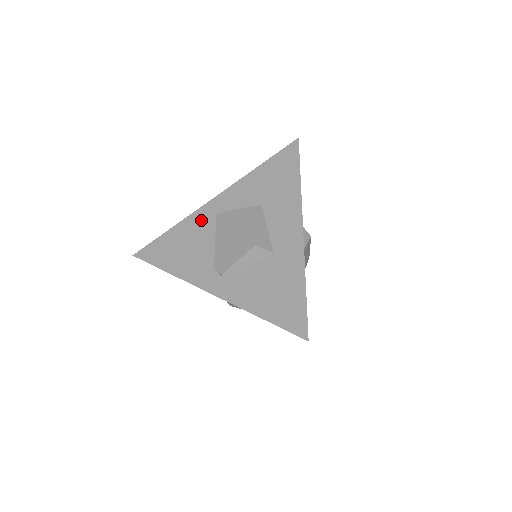
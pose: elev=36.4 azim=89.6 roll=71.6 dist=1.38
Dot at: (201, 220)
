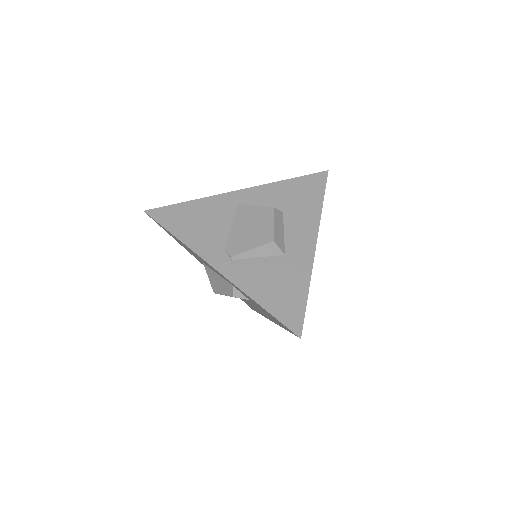
Dot at: (222, 204)
